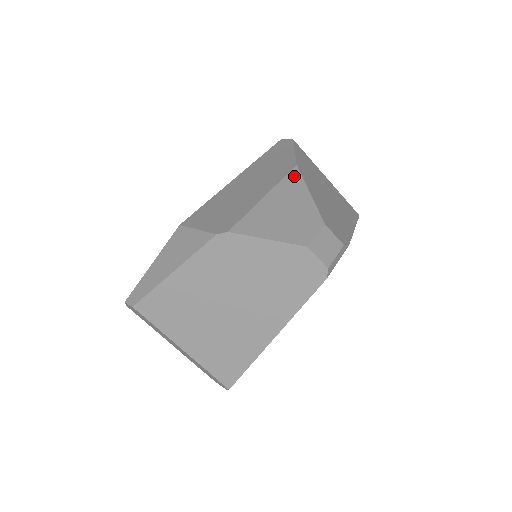
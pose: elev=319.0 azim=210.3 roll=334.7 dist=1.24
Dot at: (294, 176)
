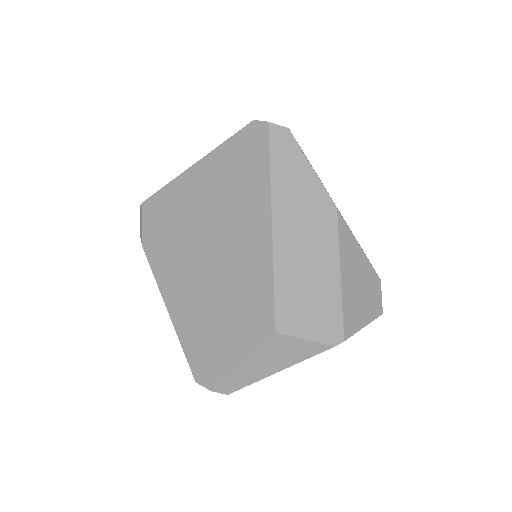
Dot at: (343, 229)
